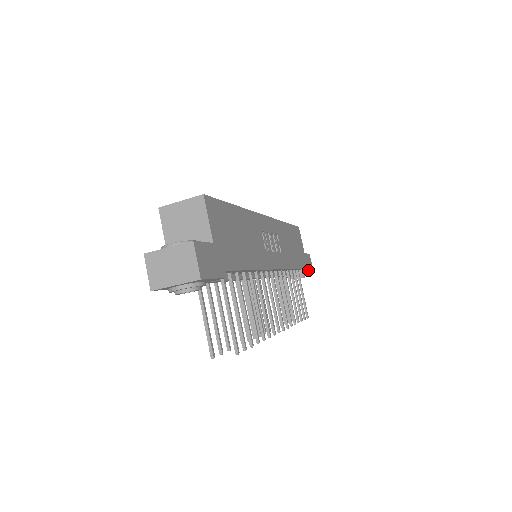
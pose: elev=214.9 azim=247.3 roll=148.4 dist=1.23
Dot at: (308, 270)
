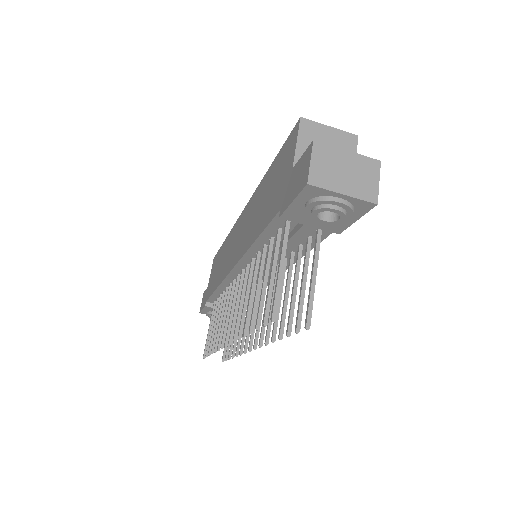
Dot at: occluded
